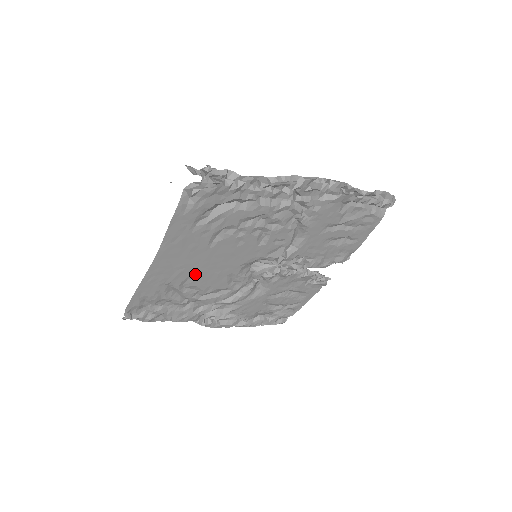
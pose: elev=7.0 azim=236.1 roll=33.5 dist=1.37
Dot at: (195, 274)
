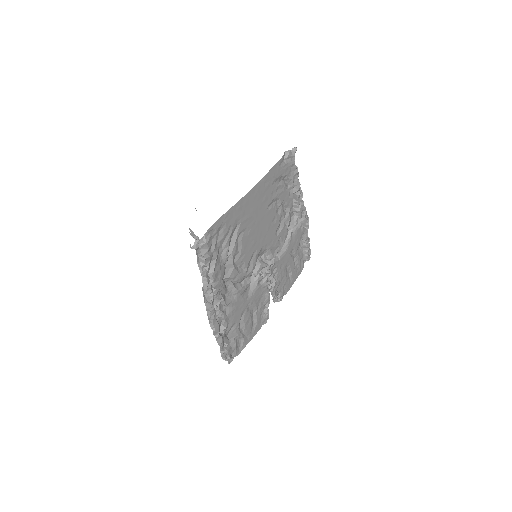
Dot at: (250, 229)
